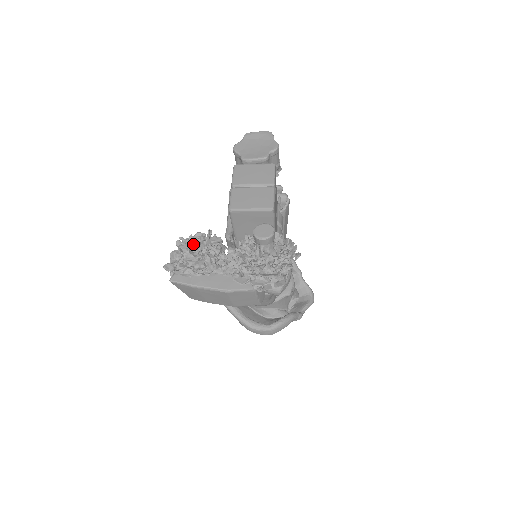
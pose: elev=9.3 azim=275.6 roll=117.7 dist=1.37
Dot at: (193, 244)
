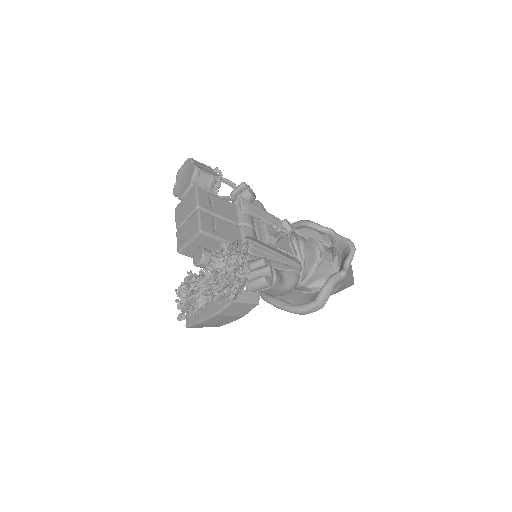
Dot at: (185, 289)
